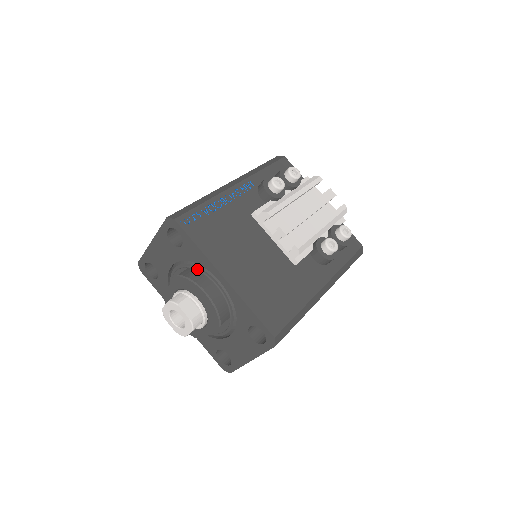
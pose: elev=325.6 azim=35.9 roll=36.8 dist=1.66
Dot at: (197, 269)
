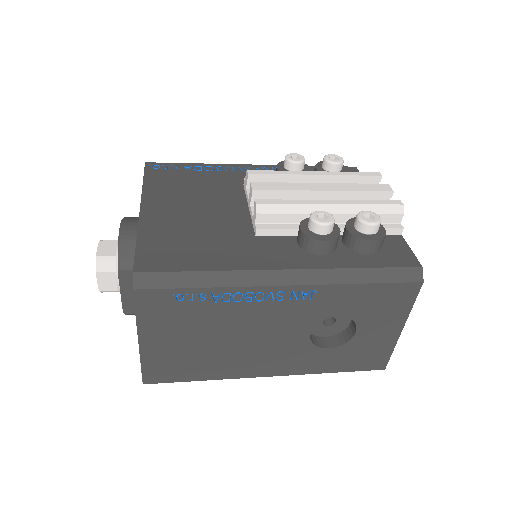
Dot at: occluded
